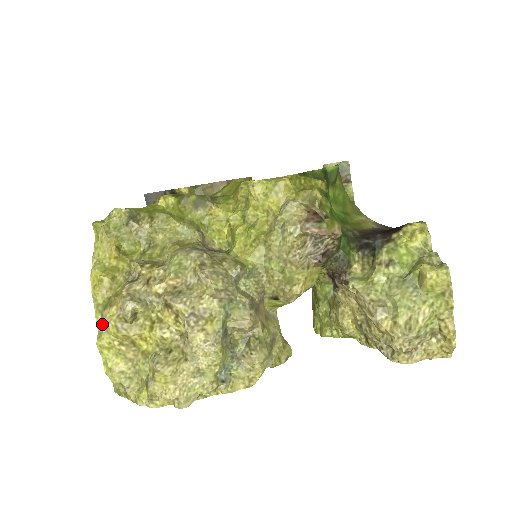
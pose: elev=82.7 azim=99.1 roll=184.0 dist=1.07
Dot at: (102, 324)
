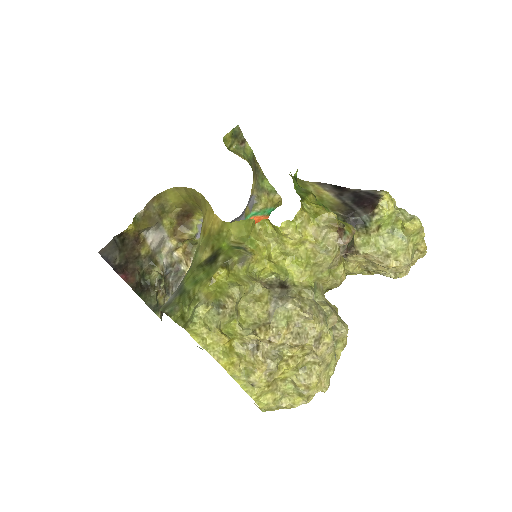
Dot at: (249, 386)
